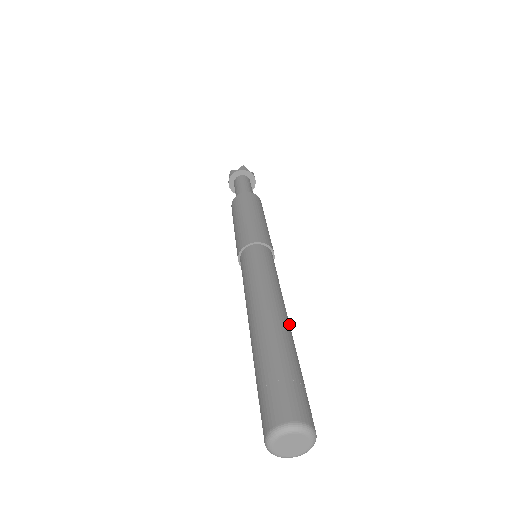
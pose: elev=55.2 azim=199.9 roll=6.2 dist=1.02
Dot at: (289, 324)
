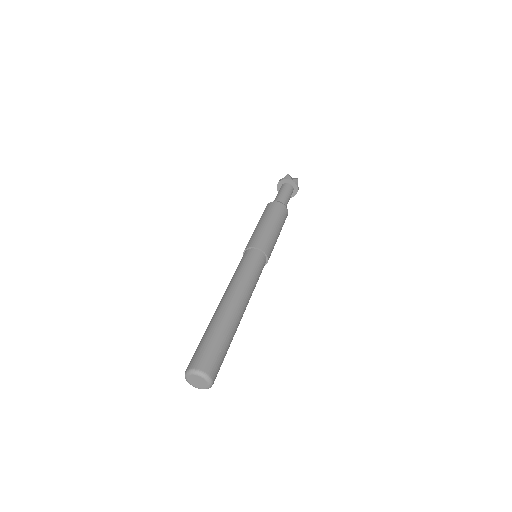
Dot at: (239, 309)
